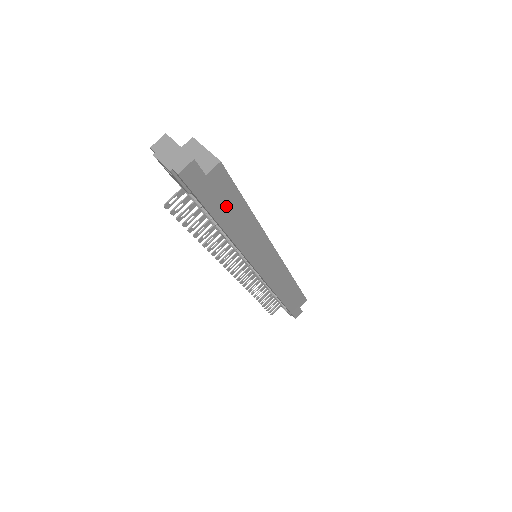
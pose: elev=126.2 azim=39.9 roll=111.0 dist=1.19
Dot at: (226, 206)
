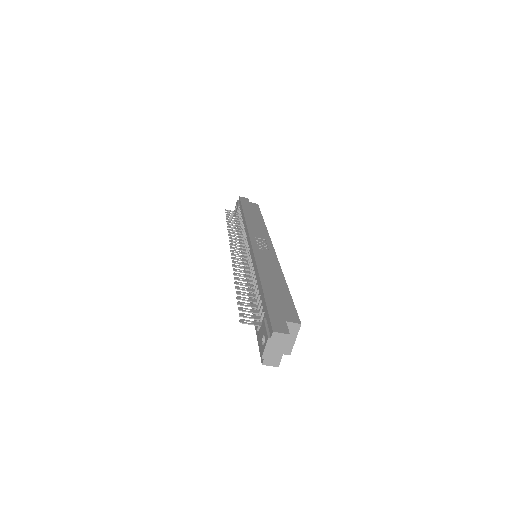
Dot at: occluded
